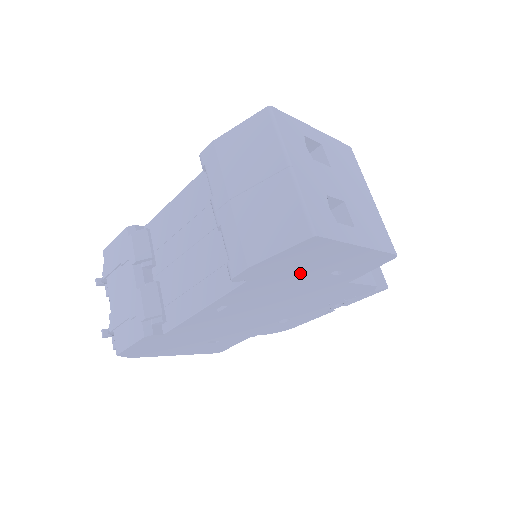
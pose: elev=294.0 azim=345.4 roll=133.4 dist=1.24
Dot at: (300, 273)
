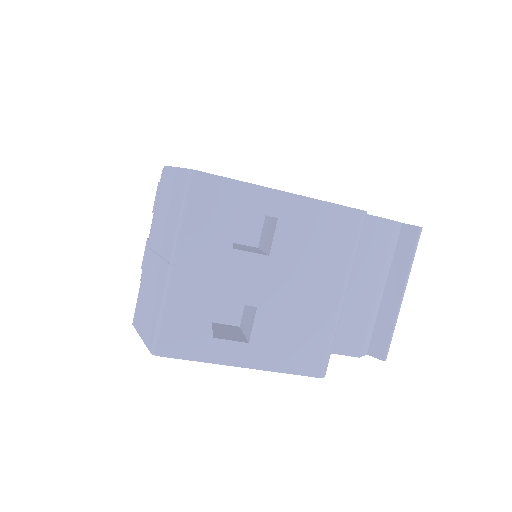
Dot at: occluded
